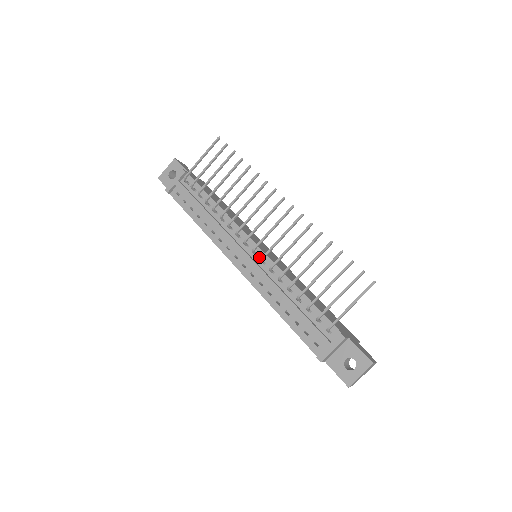
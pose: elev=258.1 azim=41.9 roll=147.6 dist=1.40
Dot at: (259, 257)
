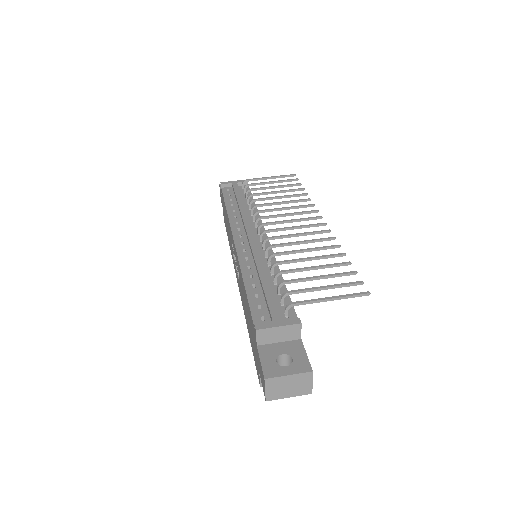
Dot at: occluded
